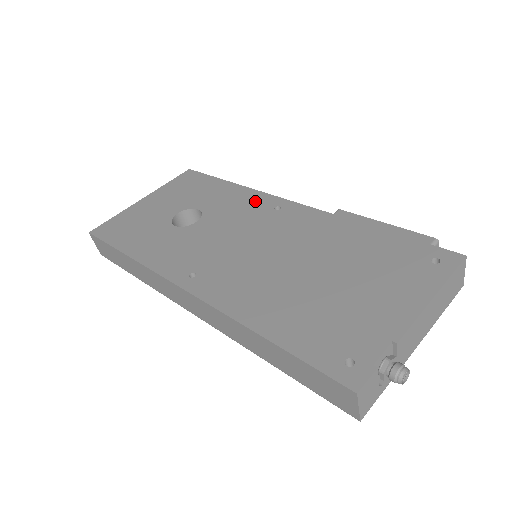
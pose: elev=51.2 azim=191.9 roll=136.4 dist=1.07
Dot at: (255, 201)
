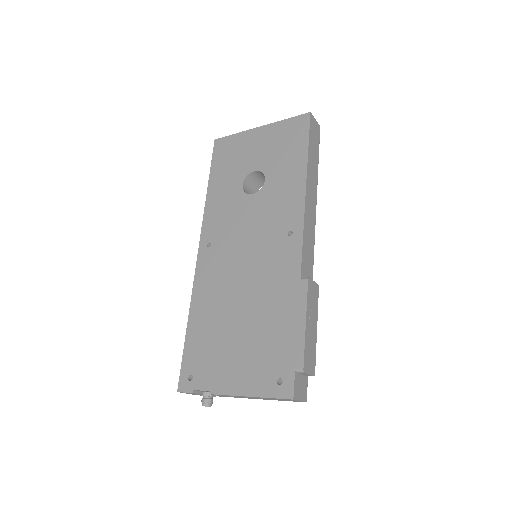
Dot at: (291, 209)
